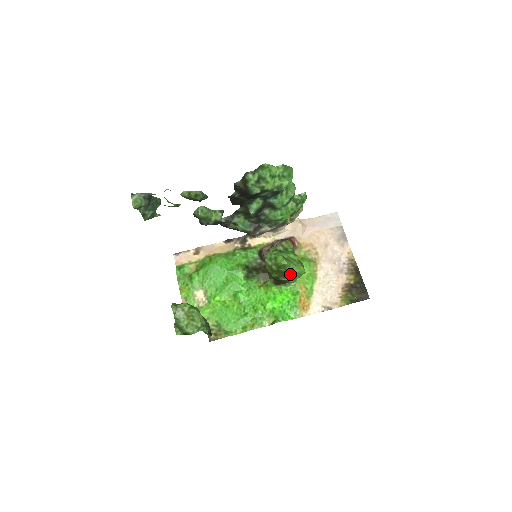
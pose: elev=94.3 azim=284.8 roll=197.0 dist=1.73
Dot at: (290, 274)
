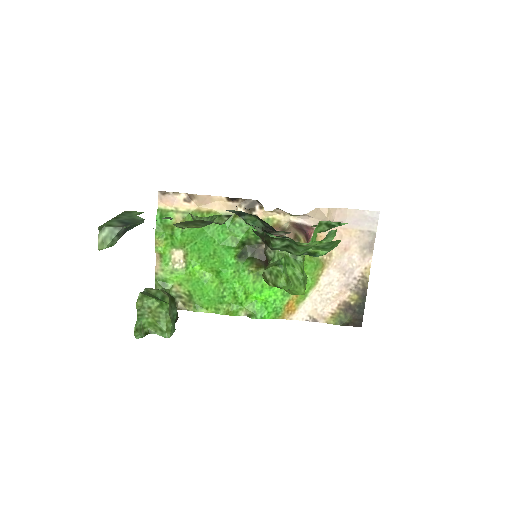
Dot at: (287, 291)
